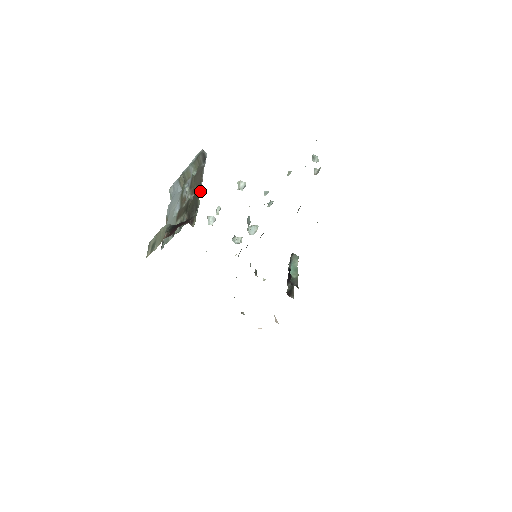
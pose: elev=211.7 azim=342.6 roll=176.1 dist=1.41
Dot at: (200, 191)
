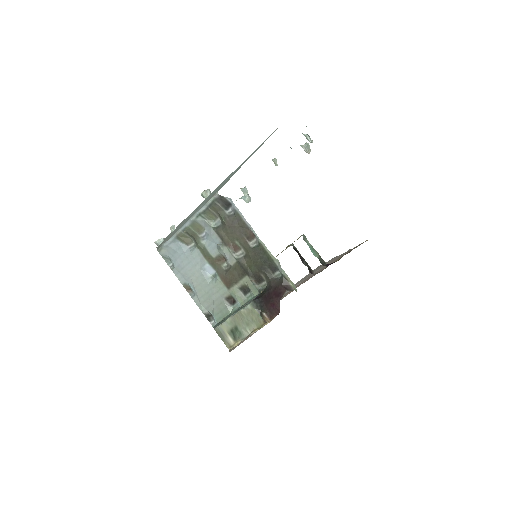
Dot at: (266, 248)
